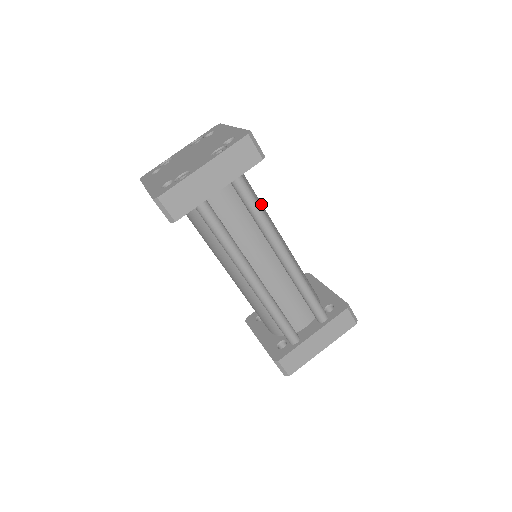
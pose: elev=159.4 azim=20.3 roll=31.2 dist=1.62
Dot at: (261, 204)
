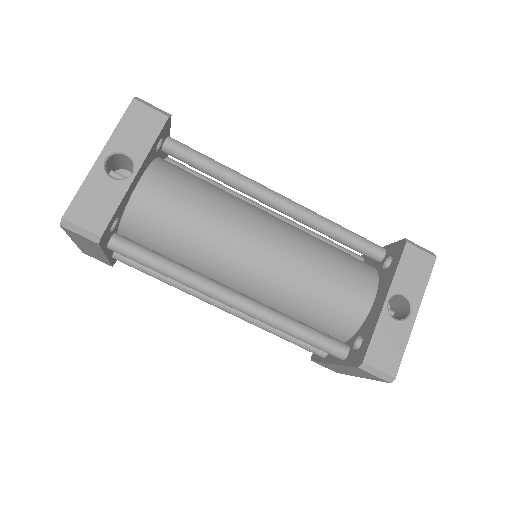
Dot at: (195, 231)
